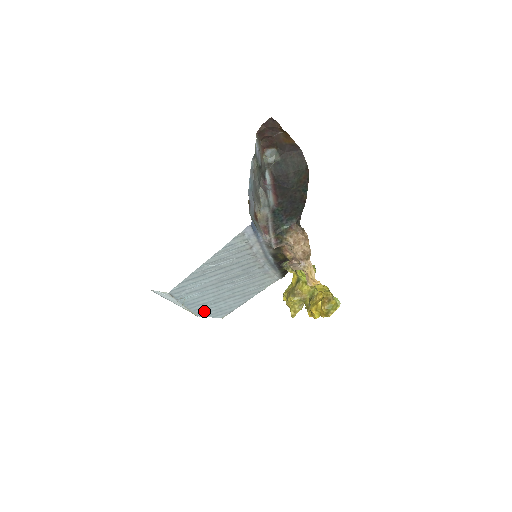
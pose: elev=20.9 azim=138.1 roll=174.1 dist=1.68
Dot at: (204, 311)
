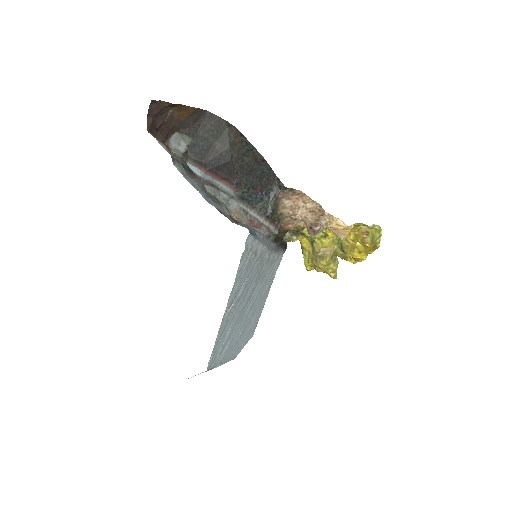
Dot at: (238, 348)
